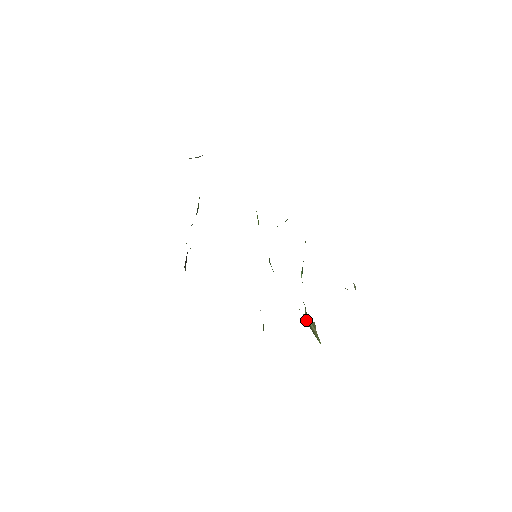
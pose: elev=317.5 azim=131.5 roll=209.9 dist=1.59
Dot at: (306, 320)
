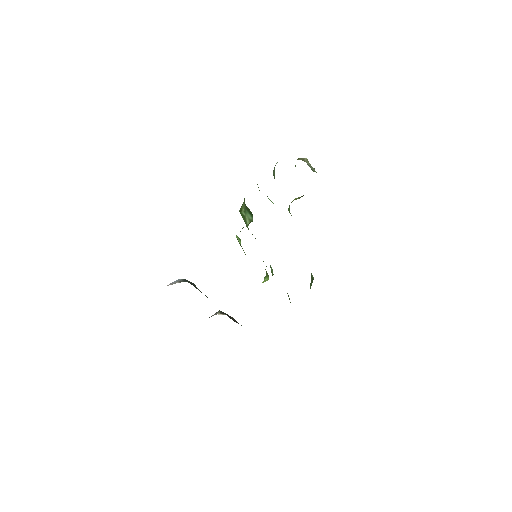
Dot at: occluded
